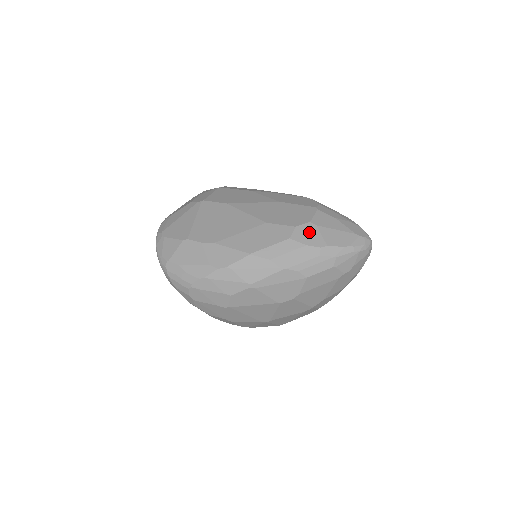
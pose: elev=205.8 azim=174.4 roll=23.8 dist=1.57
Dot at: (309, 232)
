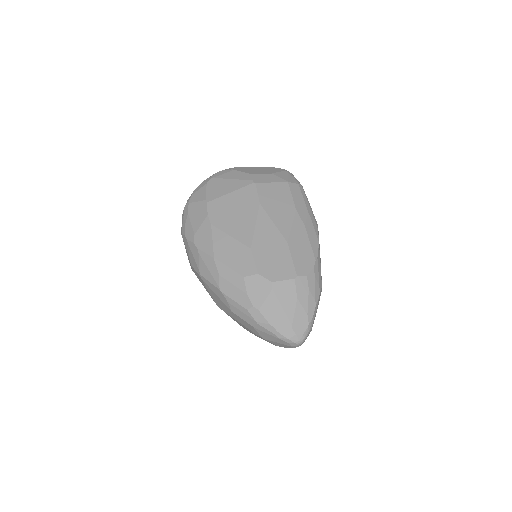
Dot at: (261, 288)
